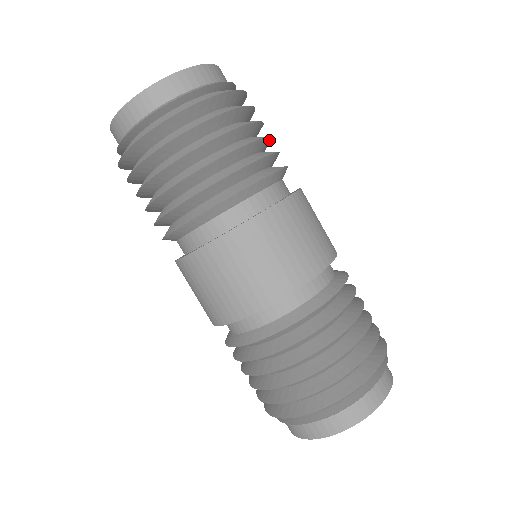
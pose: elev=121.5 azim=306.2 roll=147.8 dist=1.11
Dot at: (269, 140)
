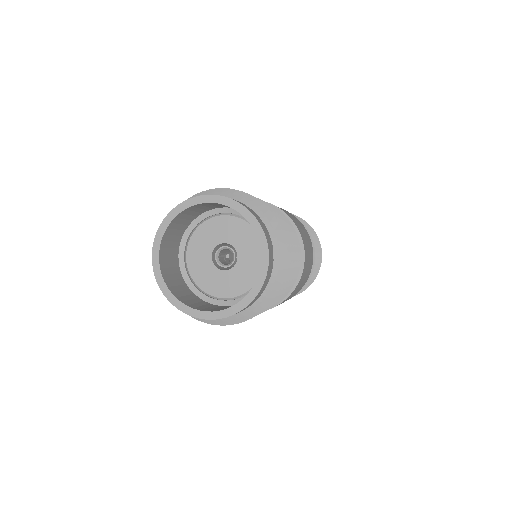
Dot at: occluded
